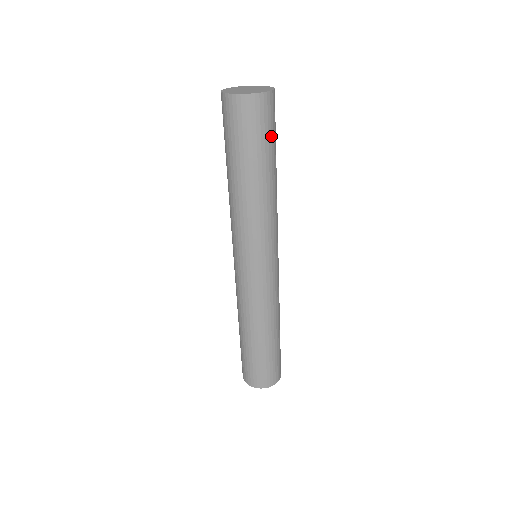
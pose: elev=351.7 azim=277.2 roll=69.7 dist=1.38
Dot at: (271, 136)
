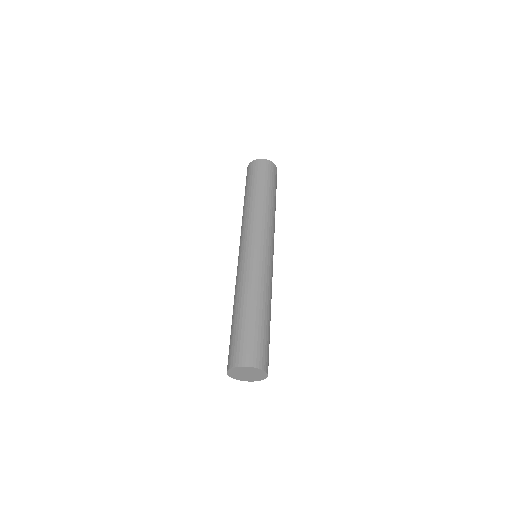
Dot at: occluded
